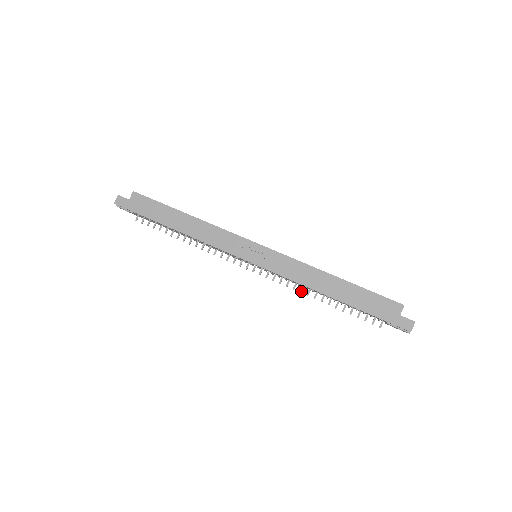
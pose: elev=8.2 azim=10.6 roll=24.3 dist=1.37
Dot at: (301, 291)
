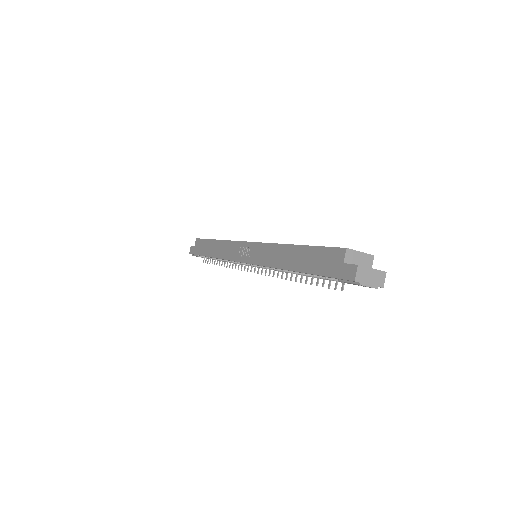
Dot at: (282, 276)
